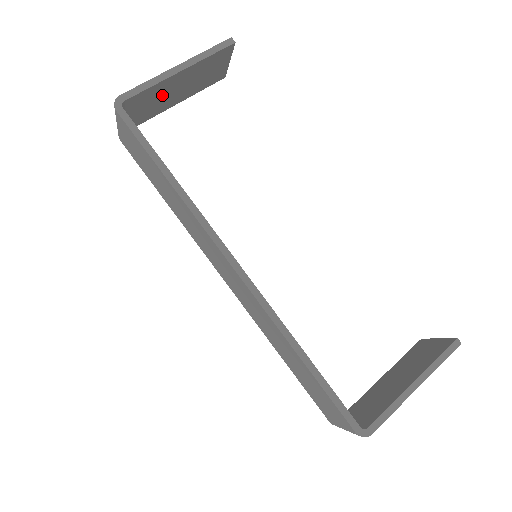
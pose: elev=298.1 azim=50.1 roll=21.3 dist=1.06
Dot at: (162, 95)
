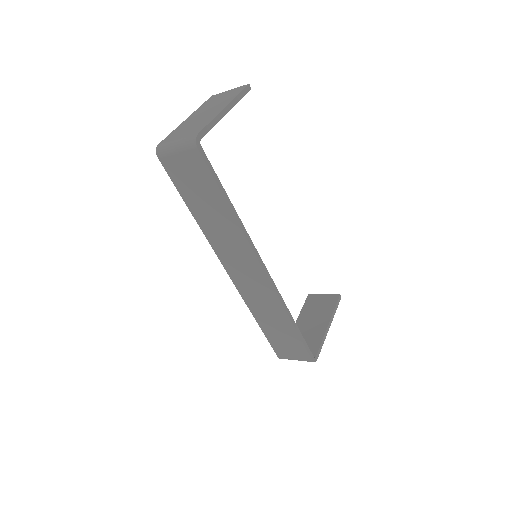
Dot at: occluded
